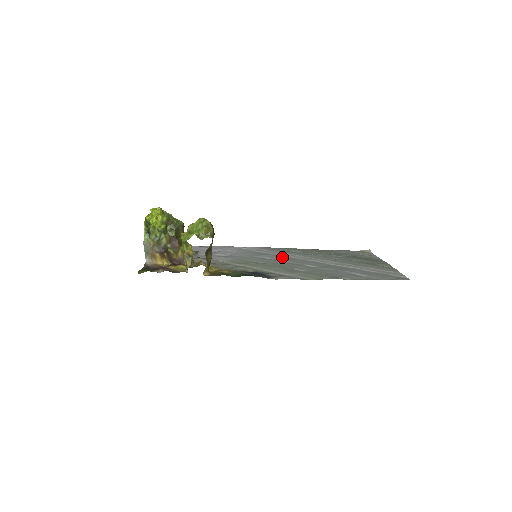
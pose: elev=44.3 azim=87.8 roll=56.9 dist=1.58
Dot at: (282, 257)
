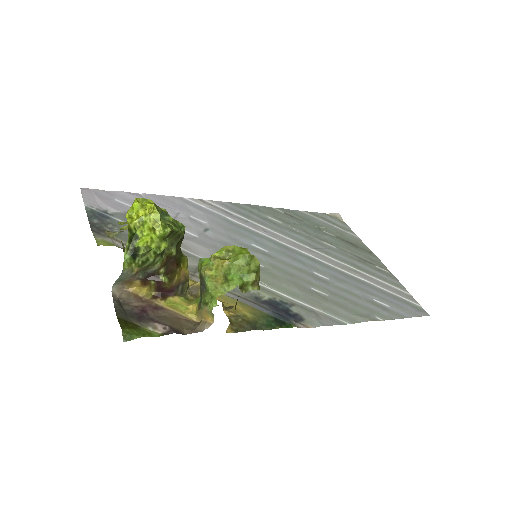
Dot at: (274, 245)
